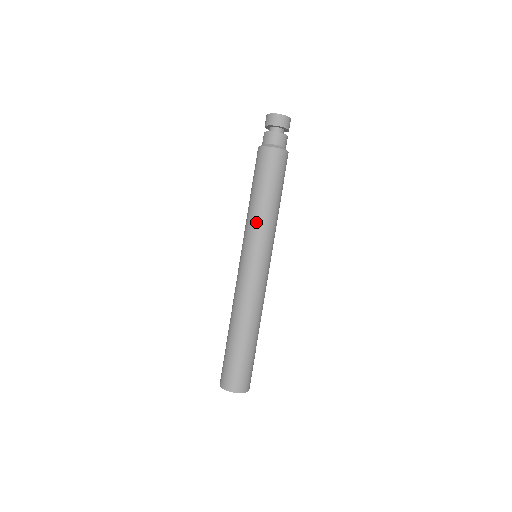
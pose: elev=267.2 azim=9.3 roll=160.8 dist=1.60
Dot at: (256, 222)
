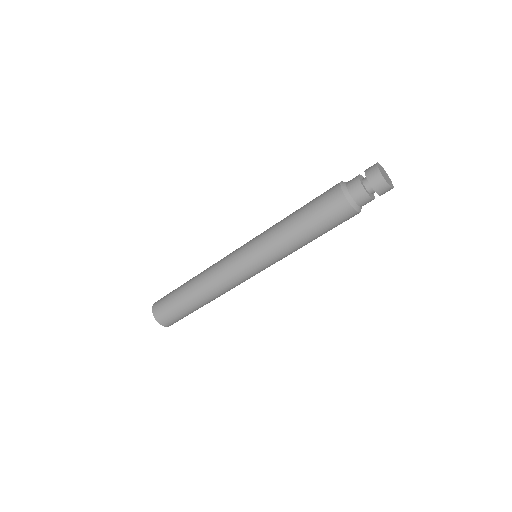
Dot at: (273, 234)
